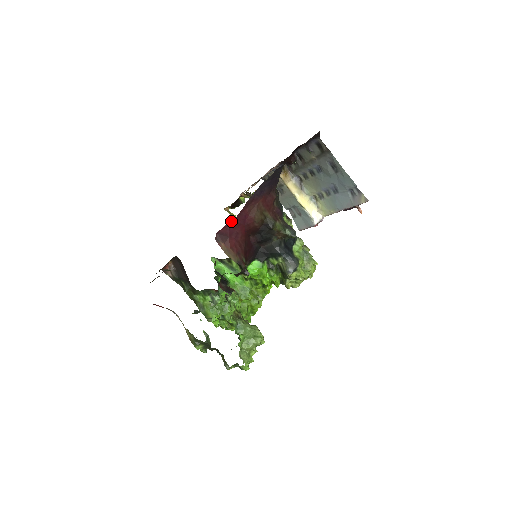
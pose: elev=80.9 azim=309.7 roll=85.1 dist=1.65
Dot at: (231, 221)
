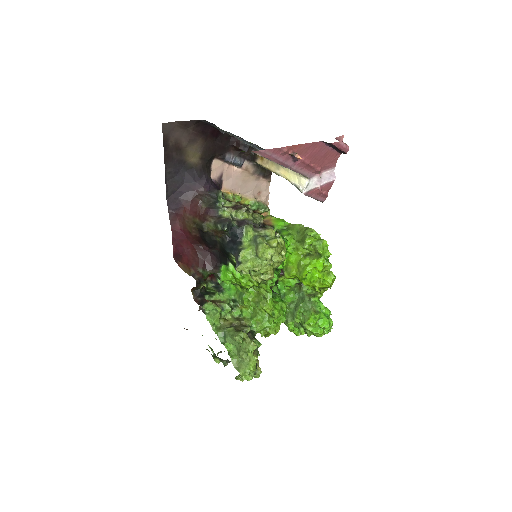
Dot at: (173, 241)
